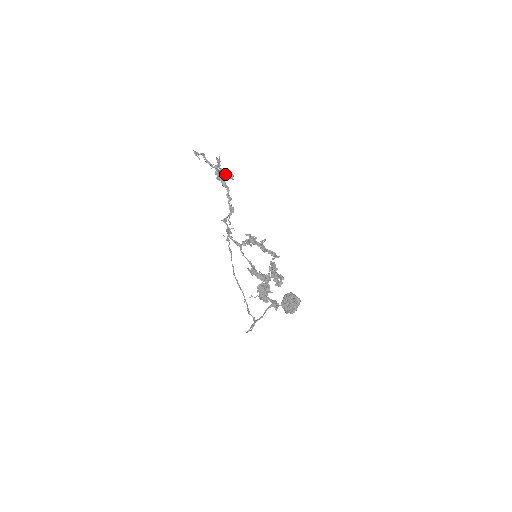
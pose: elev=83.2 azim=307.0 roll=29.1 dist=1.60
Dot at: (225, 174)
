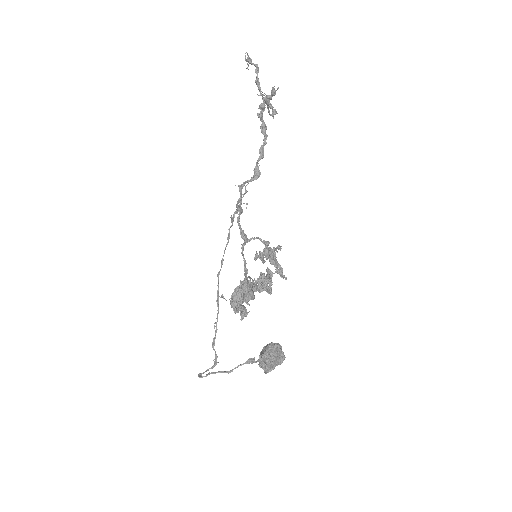
Dot at: (268, 107)
